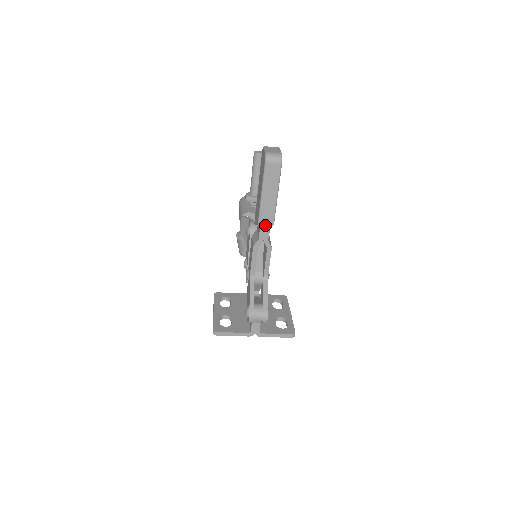
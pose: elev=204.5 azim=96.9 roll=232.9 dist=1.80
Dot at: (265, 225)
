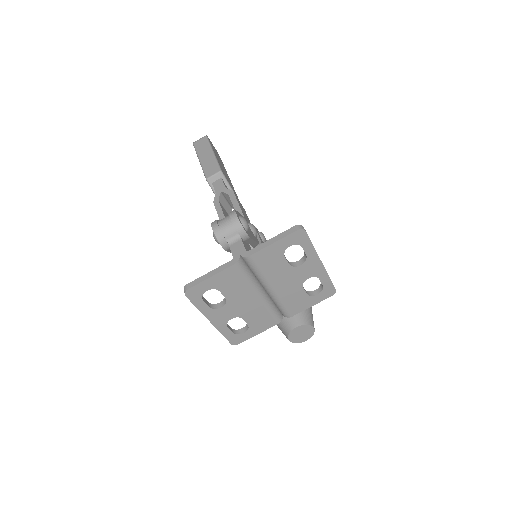
Dot at: (213, 176)
